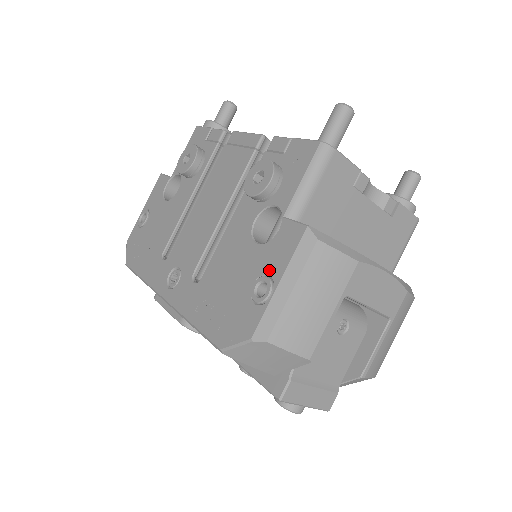
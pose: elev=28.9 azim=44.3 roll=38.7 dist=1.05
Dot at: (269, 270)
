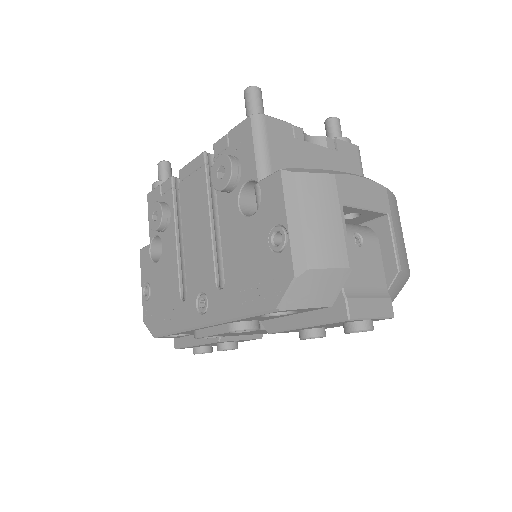
Dot at: (273, 222)
